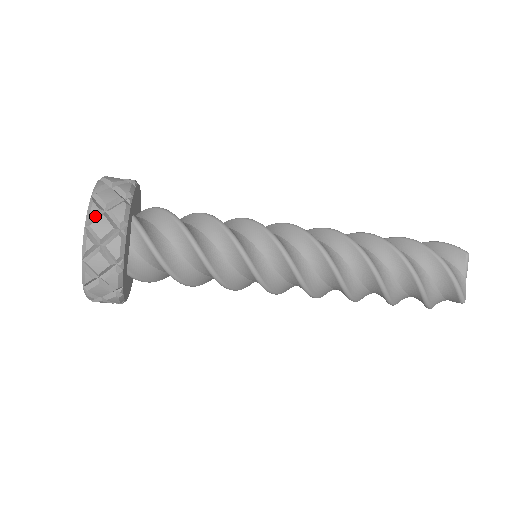
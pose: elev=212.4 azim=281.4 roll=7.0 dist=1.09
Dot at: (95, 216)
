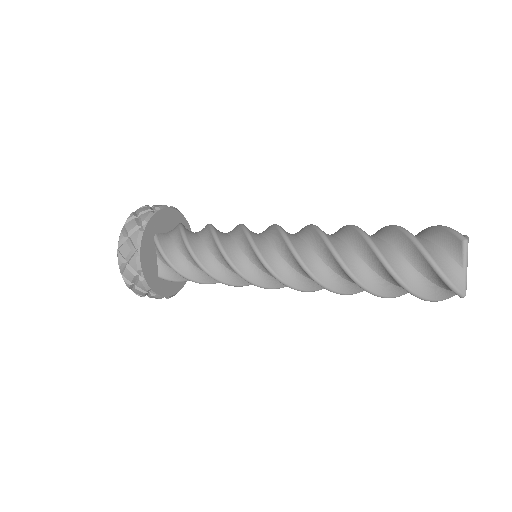
Dot at: (122, 242)
